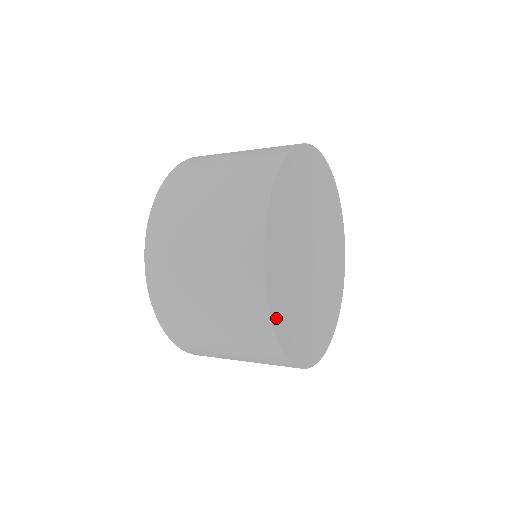
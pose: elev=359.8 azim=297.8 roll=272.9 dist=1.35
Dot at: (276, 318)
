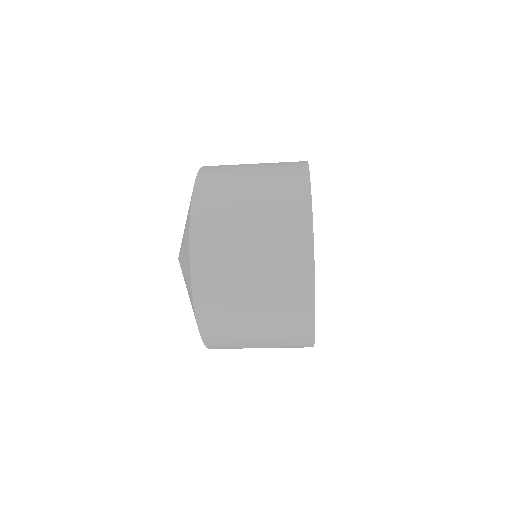
Dot at: occluded
